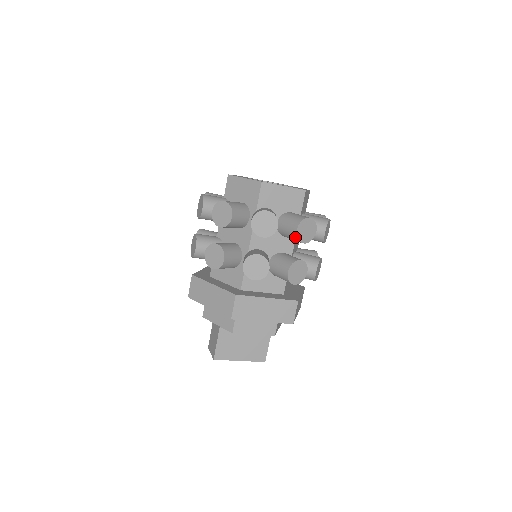
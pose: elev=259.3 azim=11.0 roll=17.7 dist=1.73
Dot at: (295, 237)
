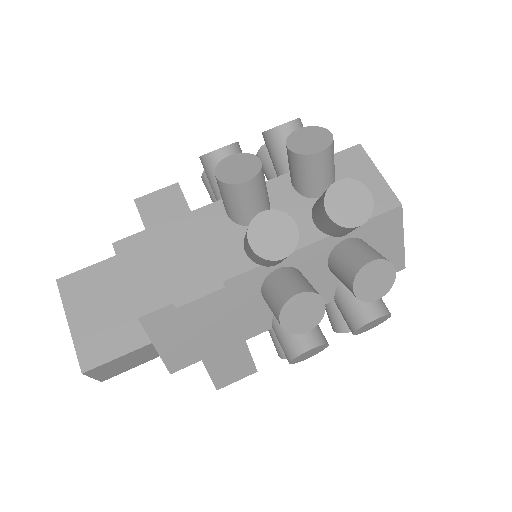
Dot at: (325, 192)
